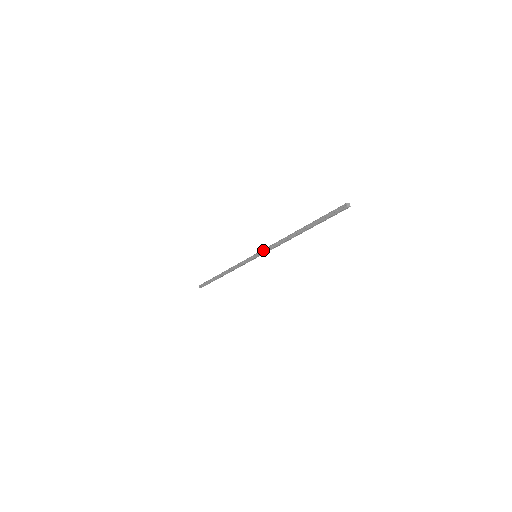
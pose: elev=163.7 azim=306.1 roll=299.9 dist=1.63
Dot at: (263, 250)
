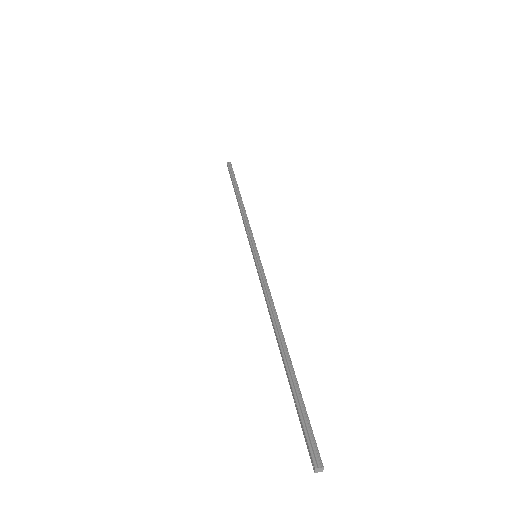
Dot at: (258, 272)
